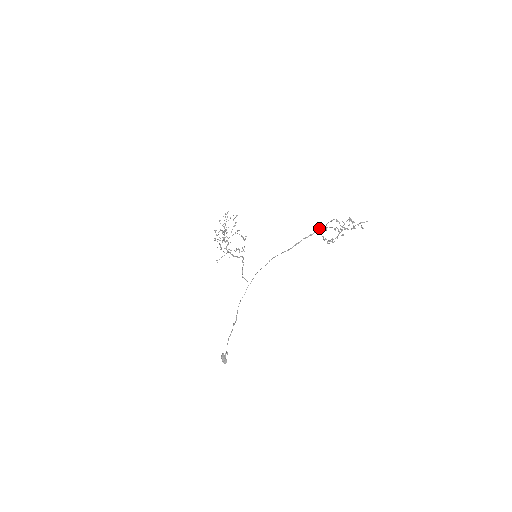
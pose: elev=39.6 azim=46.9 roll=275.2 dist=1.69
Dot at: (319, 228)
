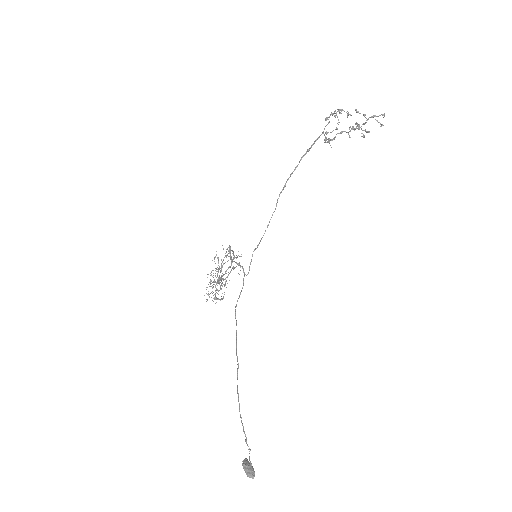
Dot at: (316, 139)
